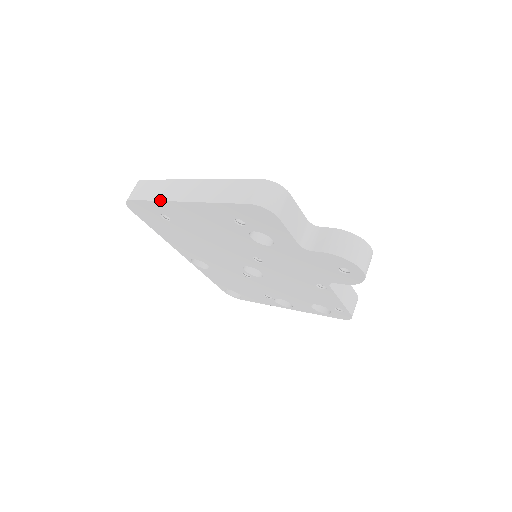
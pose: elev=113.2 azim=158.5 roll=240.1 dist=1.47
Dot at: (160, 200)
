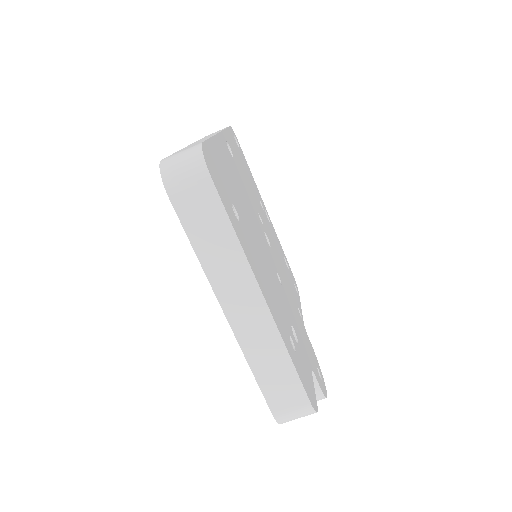
Dot at: (204, 269)
